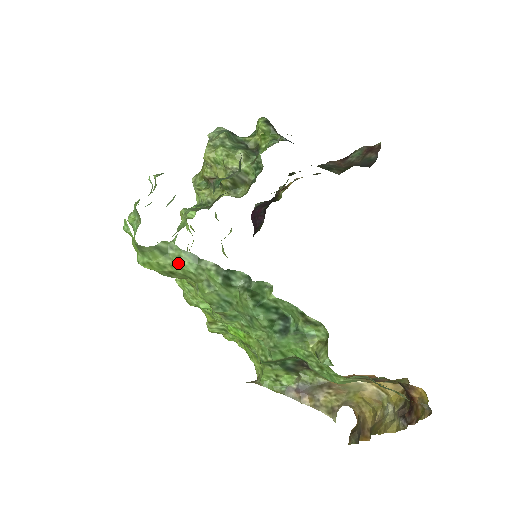
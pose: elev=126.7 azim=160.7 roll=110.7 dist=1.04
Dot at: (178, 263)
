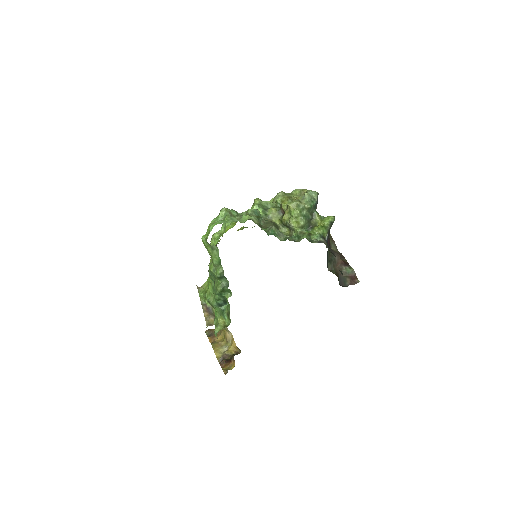
Dot at: (213, 256)
